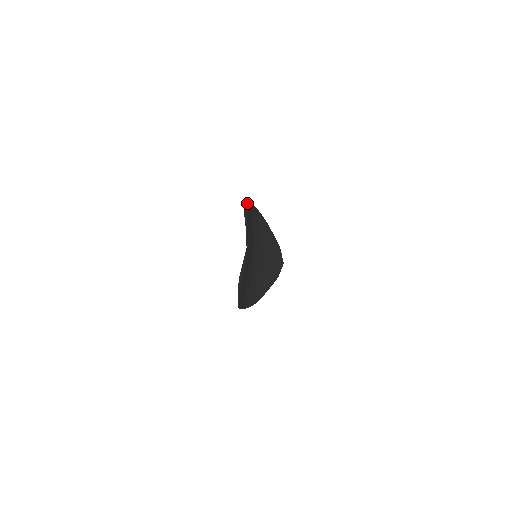
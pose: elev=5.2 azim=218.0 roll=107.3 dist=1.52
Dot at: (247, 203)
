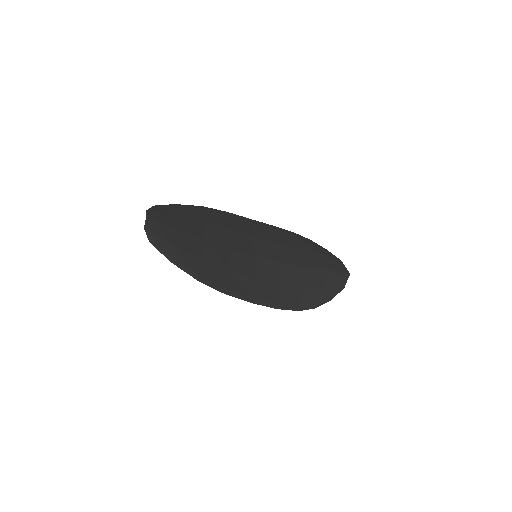
Dot at: (198, 208)
